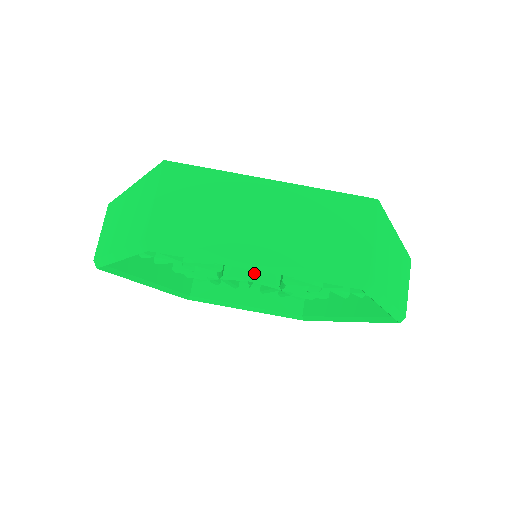
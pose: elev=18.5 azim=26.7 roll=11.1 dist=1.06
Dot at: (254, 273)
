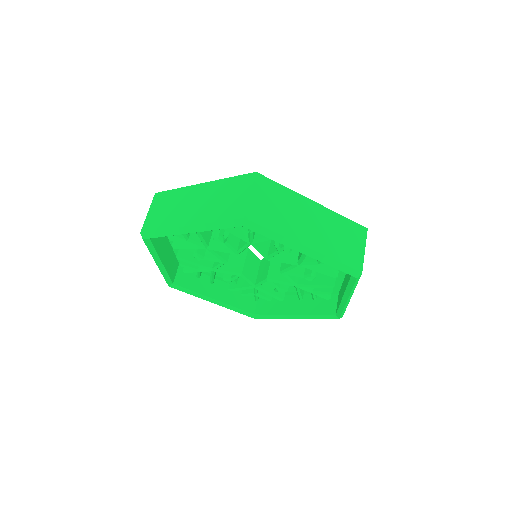
Dot at: (269, 274)
